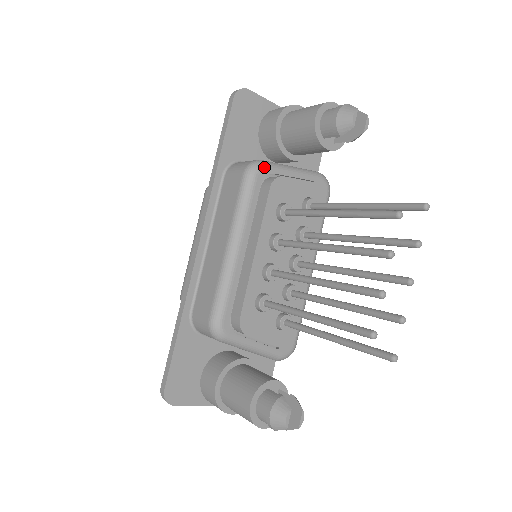
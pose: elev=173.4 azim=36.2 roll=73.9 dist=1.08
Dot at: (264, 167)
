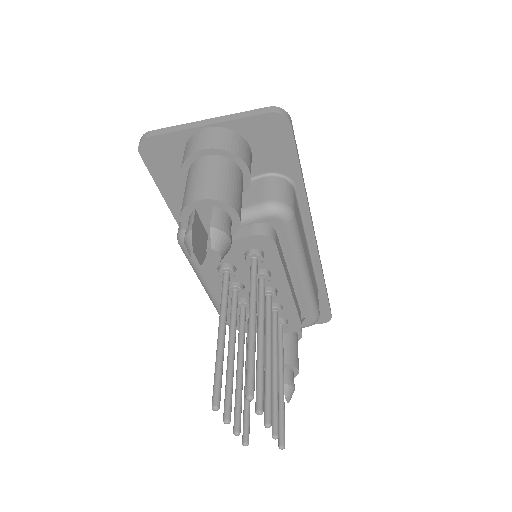
Dot at: occluded
